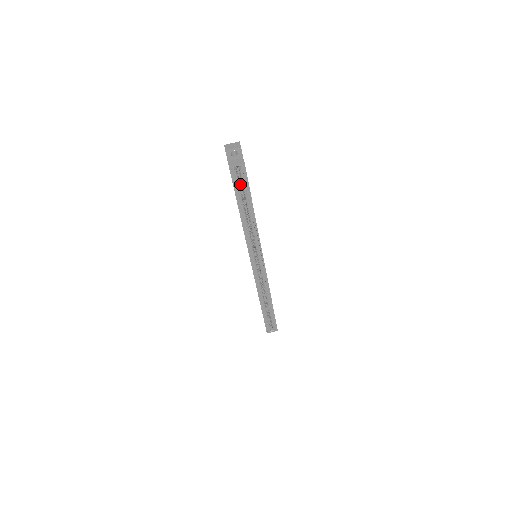
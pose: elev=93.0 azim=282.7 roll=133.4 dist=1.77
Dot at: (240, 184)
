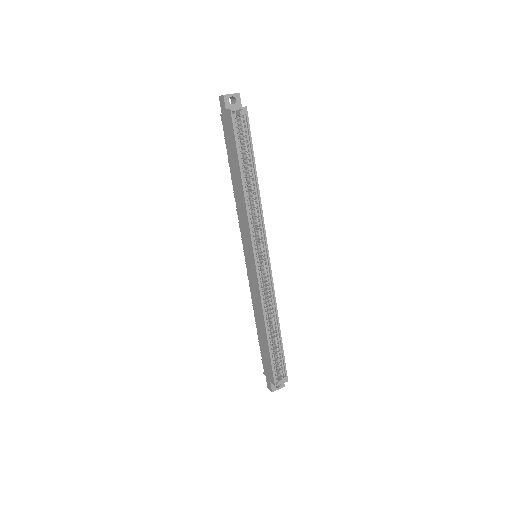
Dot at: (240, 140)
